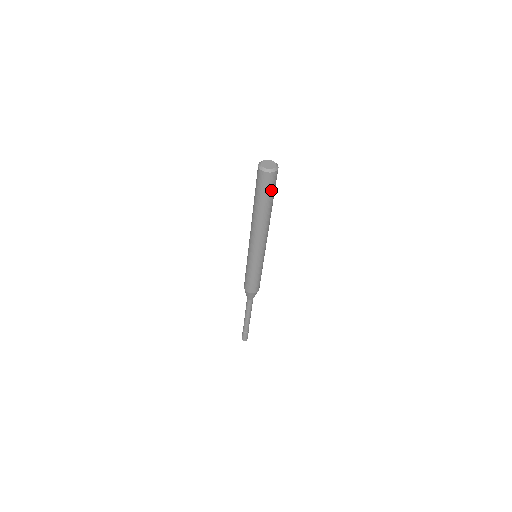
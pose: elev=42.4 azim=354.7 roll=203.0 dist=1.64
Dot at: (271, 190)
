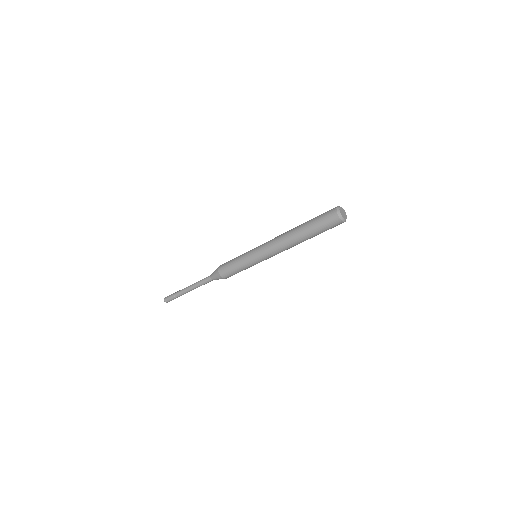
Dot at: occluded
